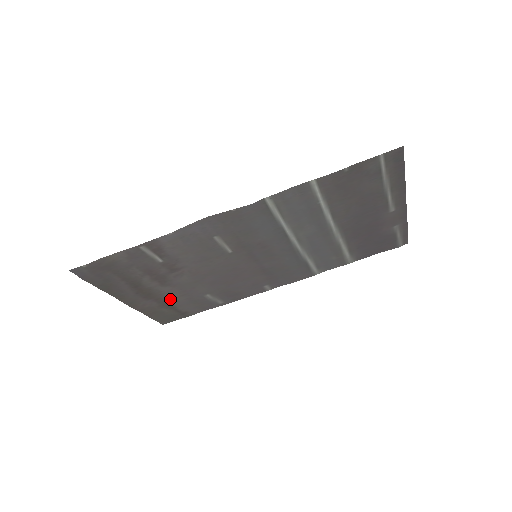
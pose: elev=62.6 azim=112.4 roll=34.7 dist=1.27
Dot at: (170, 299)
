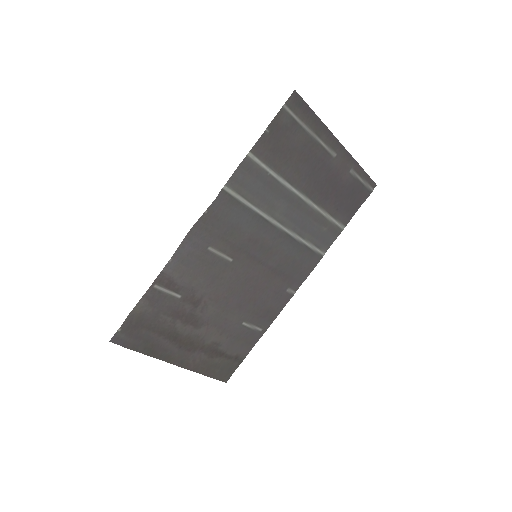
Dot at: (213, 343)
